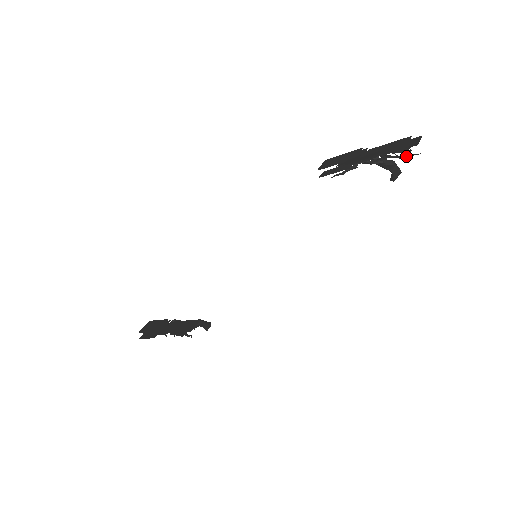
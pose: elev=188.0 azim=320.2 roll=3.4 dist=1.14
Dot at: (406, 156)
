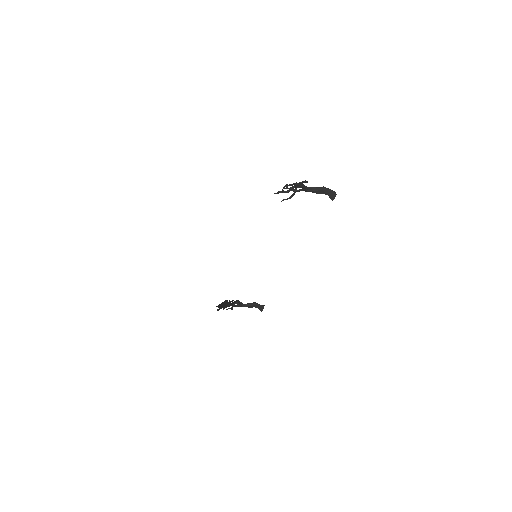
Dot at: (296, 186)
